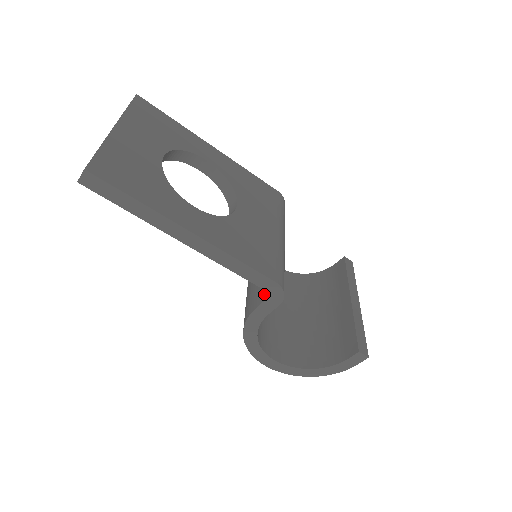
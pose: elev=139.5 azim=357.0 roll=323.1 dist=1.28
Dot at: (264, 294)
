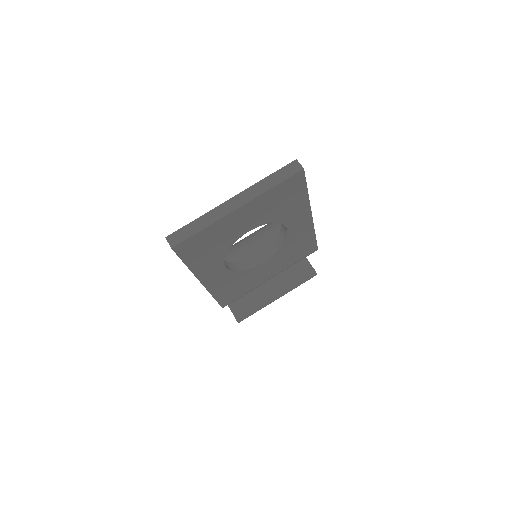
Dot at: occluded
